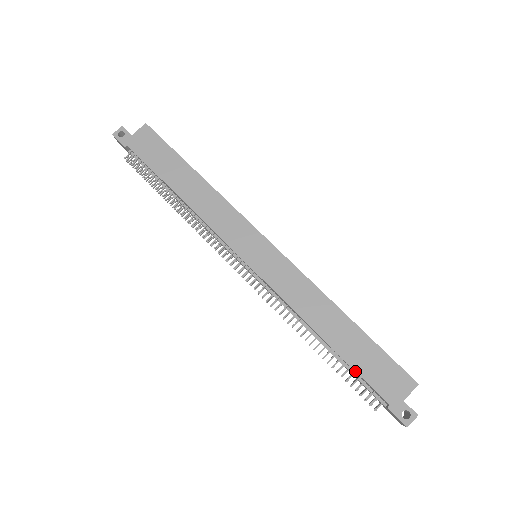
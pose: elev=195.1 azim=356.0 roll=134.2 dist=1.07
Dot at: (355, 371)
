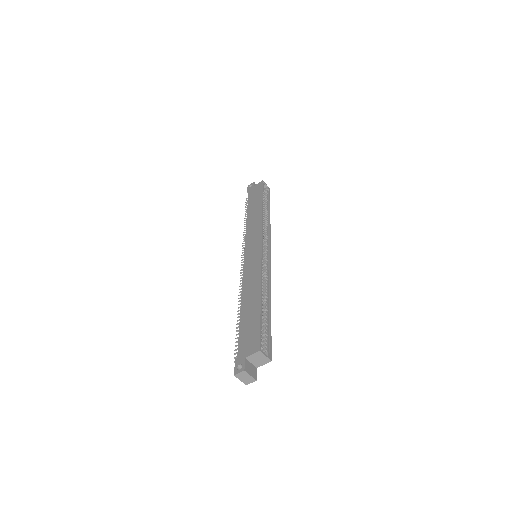
Dot at: (239, 330)
